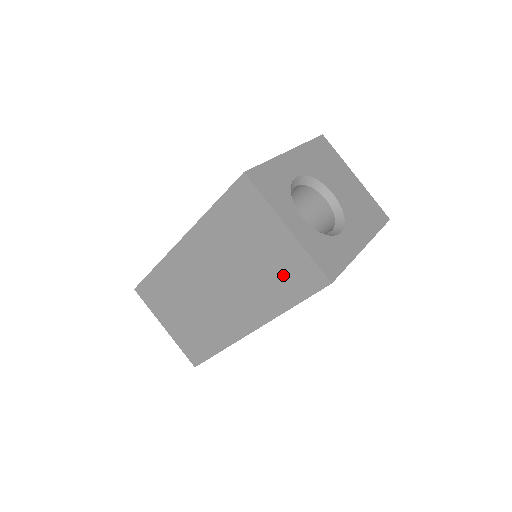
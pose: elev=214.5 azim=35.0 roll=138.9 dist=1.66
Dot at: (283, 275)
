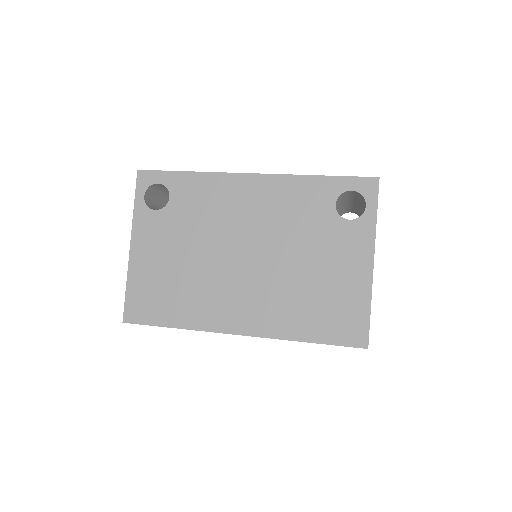
Dot at: occluded
